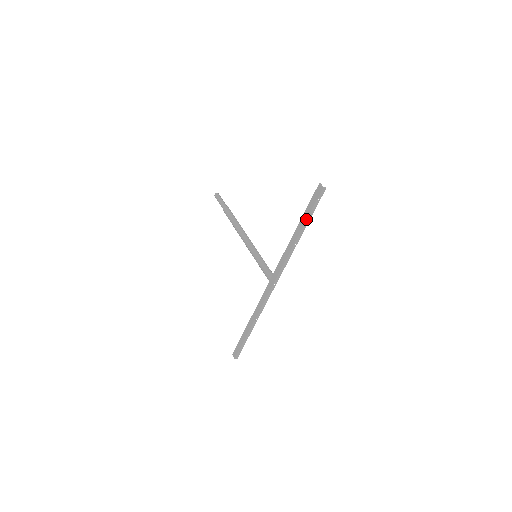
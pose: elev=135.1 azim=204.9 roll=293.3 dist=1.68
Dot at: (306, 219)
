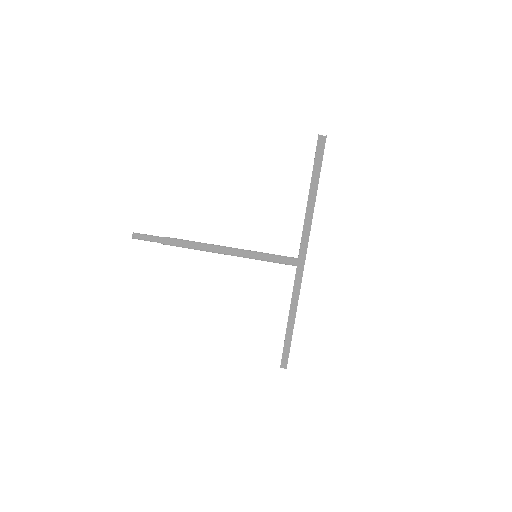
Dot at: (319, 177)
